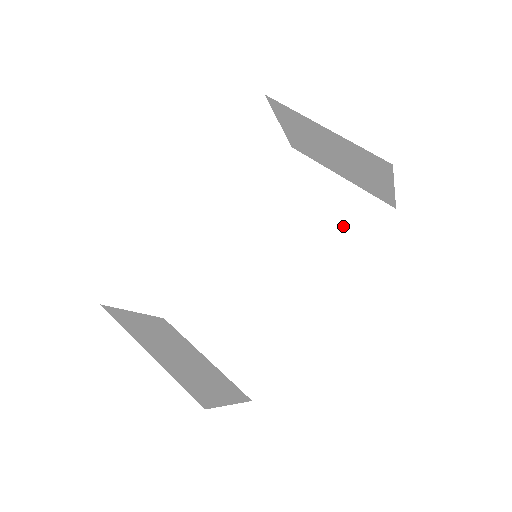
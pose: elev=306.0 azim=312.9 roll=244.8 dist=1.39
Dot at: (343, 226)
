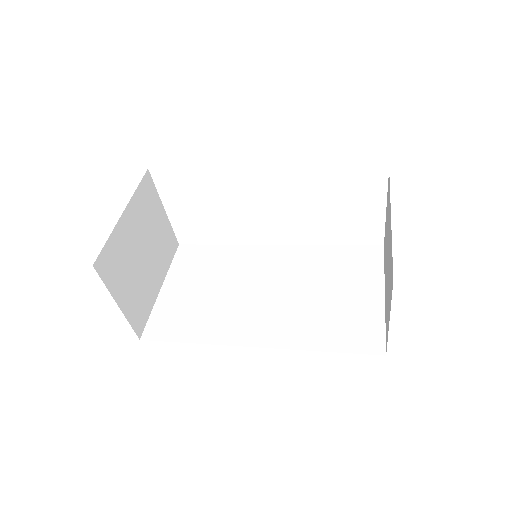
Dot at: (338, 322)
